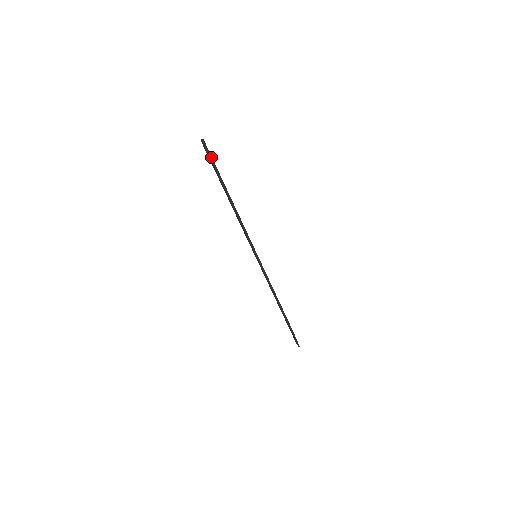
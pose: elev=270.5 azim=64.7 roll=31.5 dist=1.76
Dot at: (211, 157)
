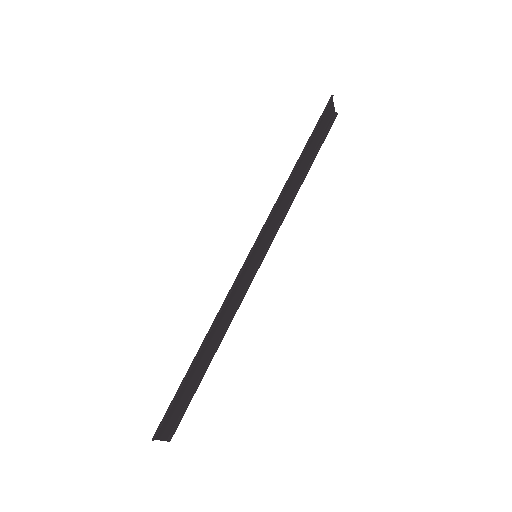
Dot at: (327, 132)
